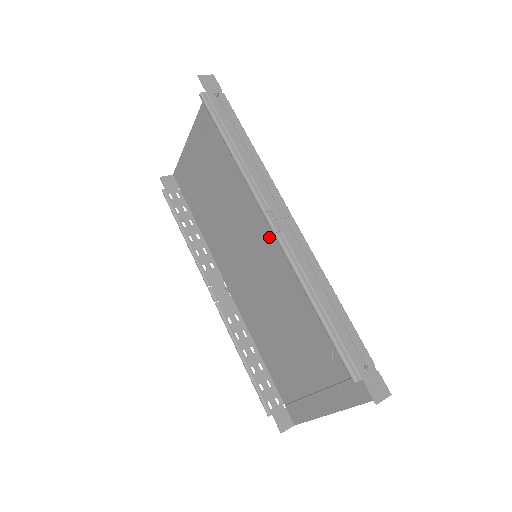
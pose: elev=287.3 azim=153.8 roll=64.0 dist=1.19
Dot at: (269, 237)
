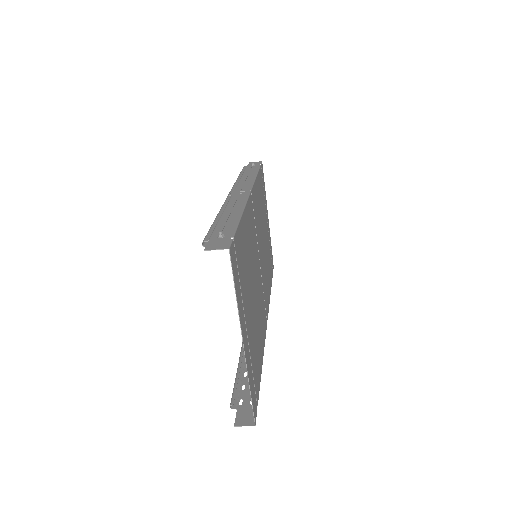
Dot at: (255, 228)
